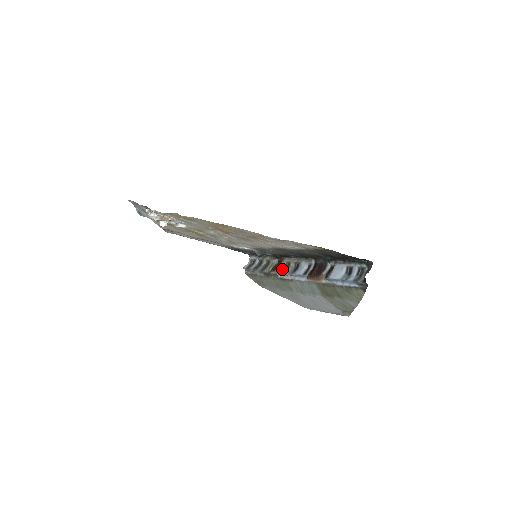
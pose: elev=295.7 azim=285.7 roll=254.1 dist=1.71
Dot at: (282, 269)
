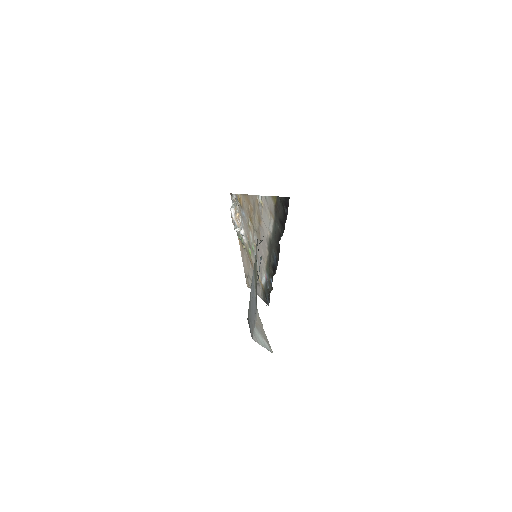
Dot at: occluded
